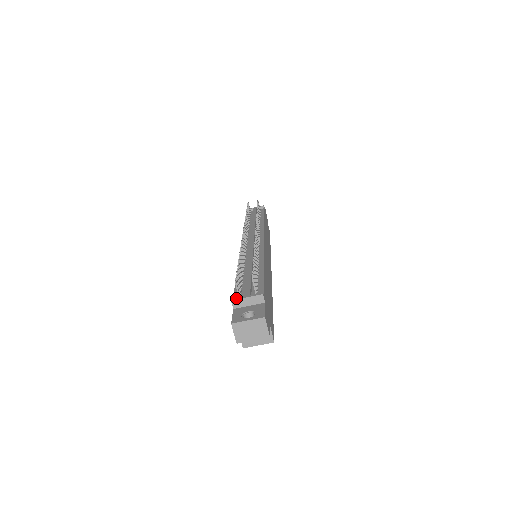
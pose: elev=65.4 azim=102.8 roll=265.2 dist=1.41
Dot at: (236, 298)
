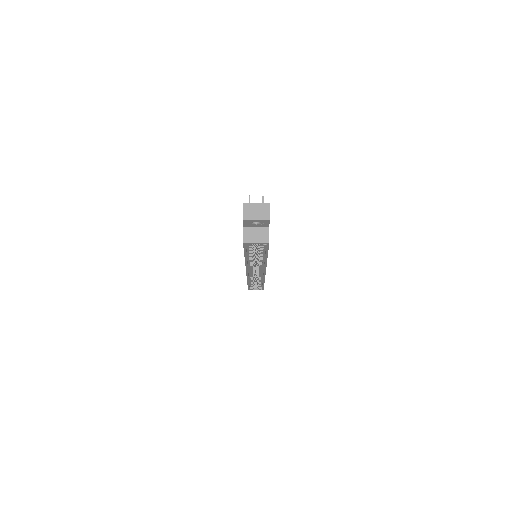
Dot at: occluded
